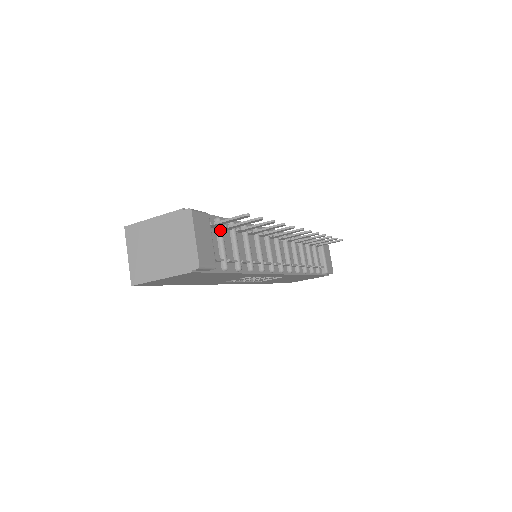
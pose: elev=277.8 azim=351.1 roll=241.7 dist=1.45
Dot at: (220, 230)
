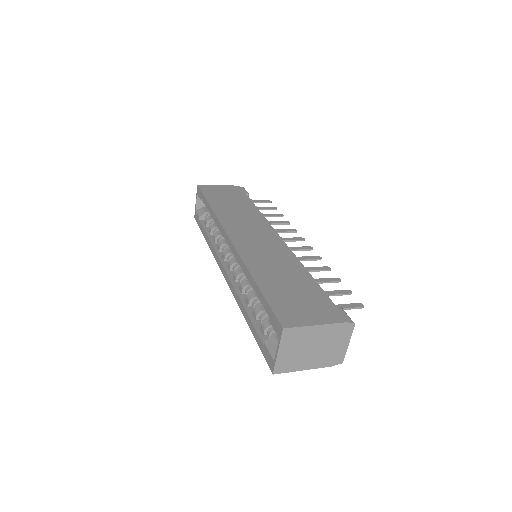
Dot at: occluded
